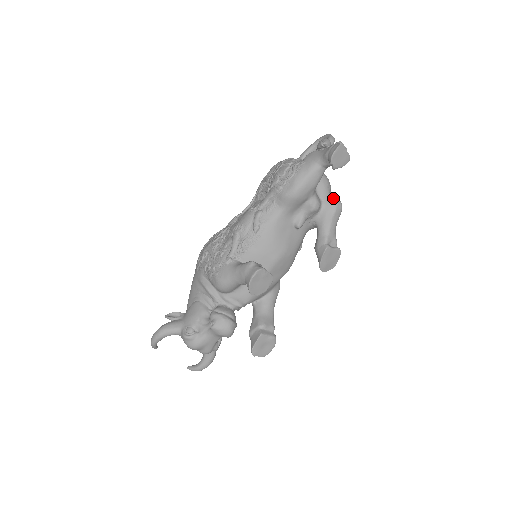
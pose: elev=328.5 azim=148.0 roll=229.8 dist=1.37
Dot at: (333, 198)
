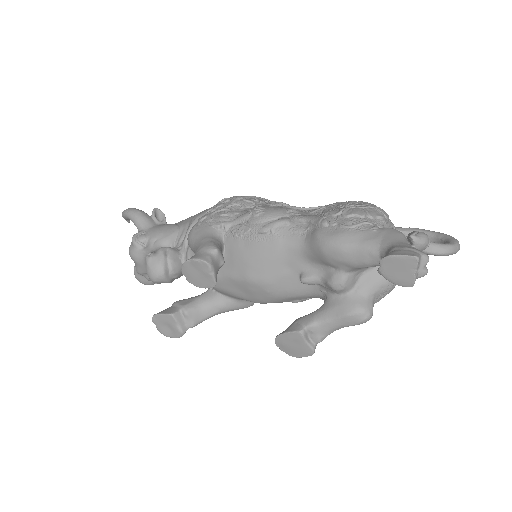
Dot at: (369, 302)
